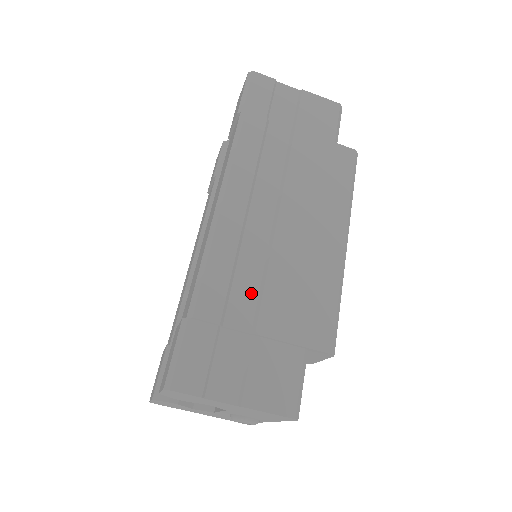
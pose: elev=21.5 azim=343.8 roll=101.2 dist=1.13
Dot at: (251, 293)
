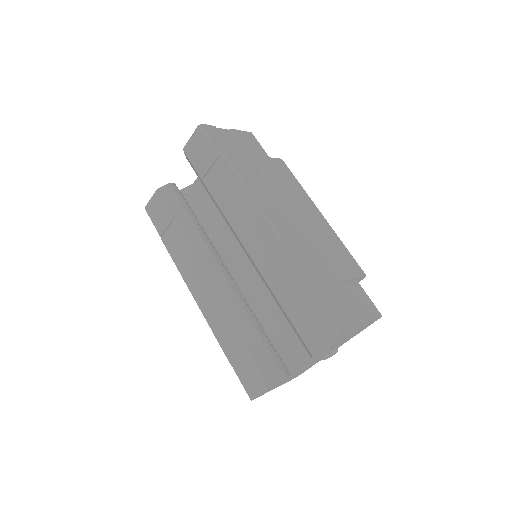
Dot at: (320, 263)
